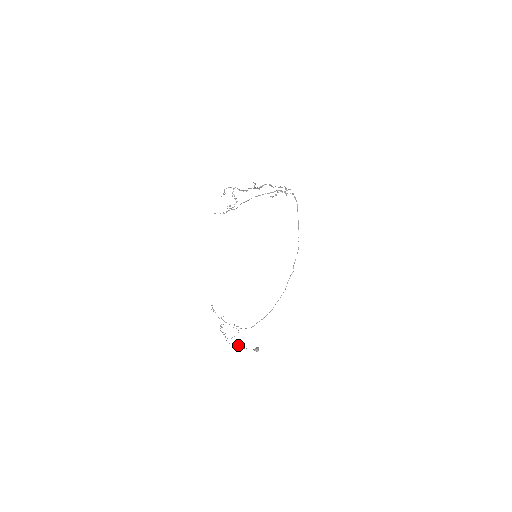
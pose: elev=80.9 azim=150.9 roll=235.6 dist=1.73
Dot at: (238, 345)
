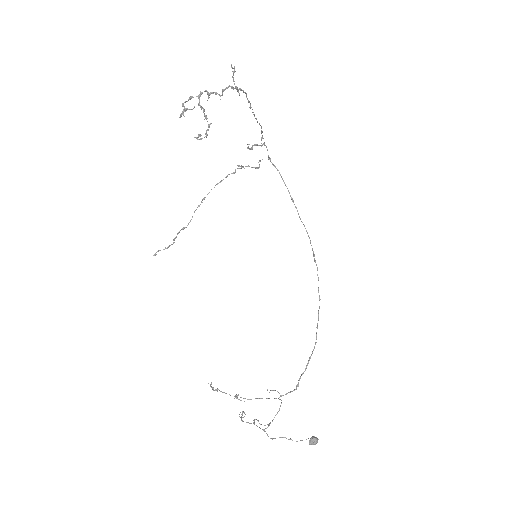
Dot at: (285, 437)
